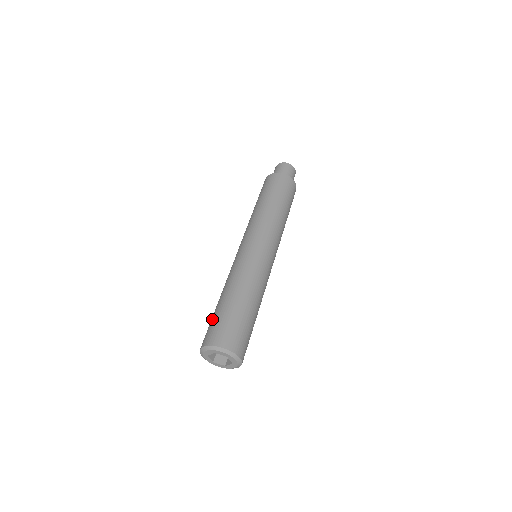
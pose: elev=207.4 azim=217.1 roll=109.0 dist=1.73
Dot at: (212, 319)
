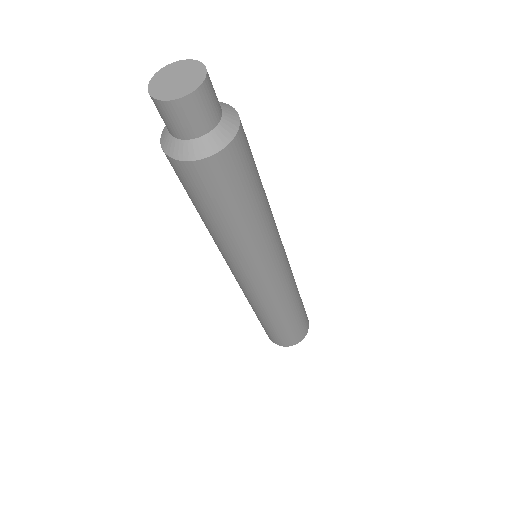
Dot at: (271, 333)
